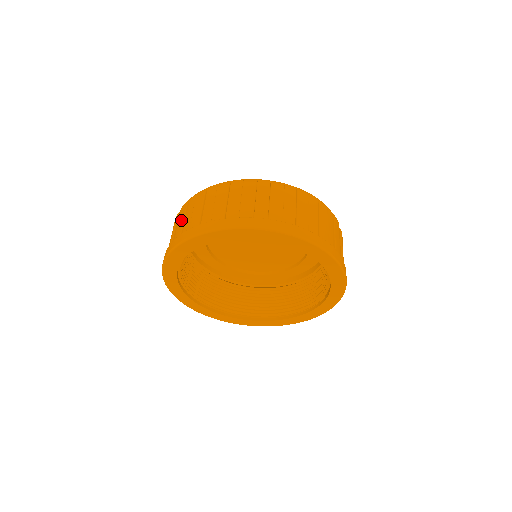
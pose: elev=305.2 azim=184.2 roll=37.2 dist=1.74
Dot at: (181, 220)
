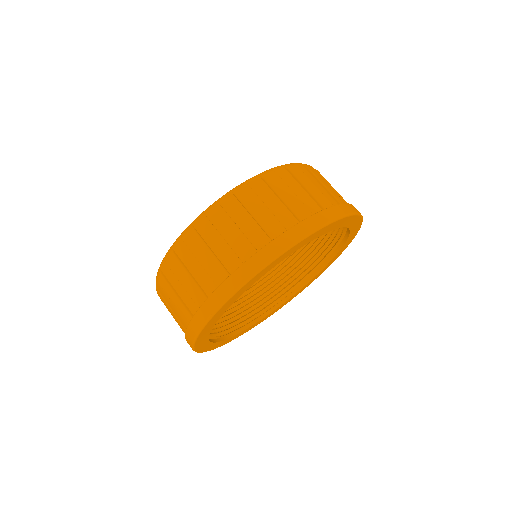
Dot at: (263, 210)
